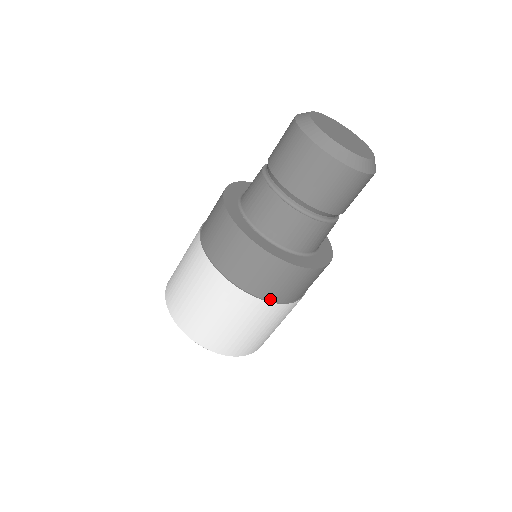
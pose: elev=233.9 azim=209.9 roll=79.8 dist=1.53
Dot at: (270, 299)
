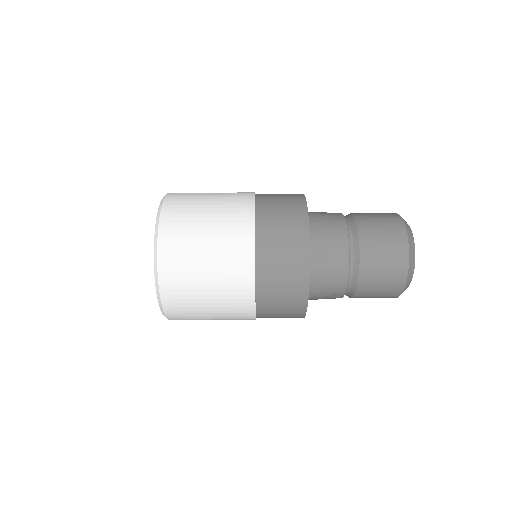
Dot at: (258, 226)
